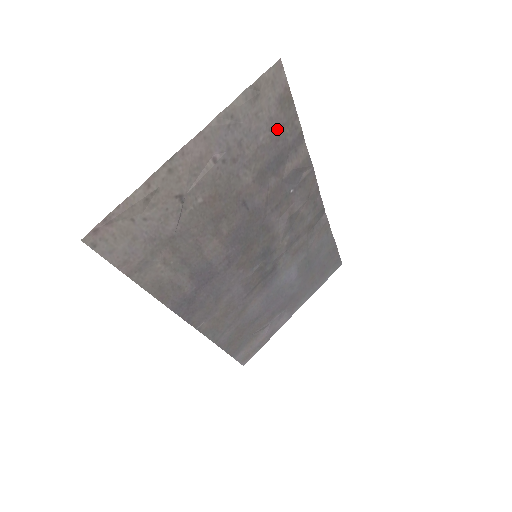
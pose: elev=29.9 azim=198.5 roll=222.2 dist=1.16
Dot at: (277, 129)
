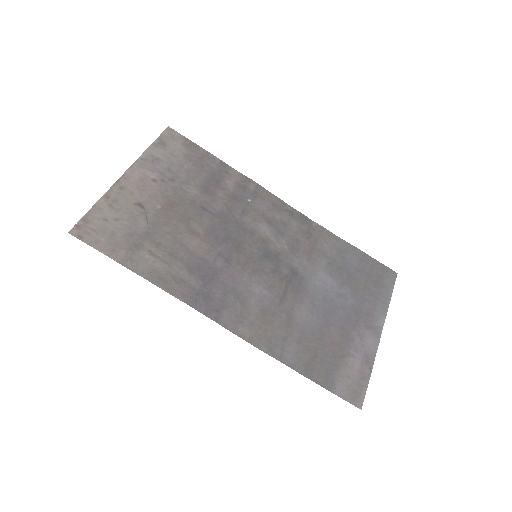
Dot at: (196, 161)
